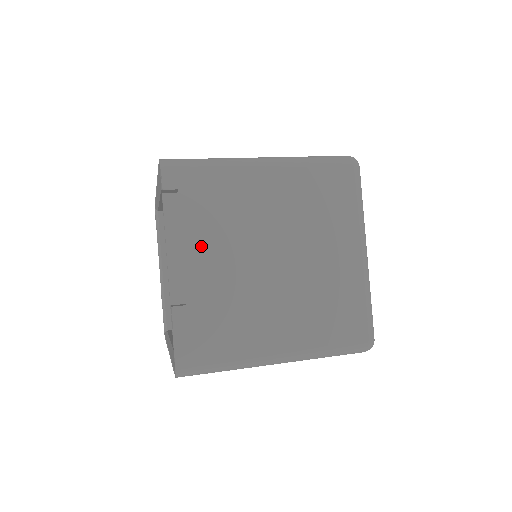
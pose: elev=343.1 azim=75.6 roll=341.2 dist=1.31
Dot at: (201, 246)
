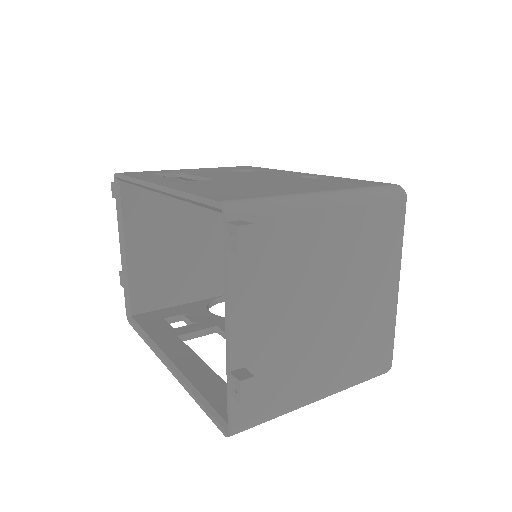
Dot at: (263, 304)
